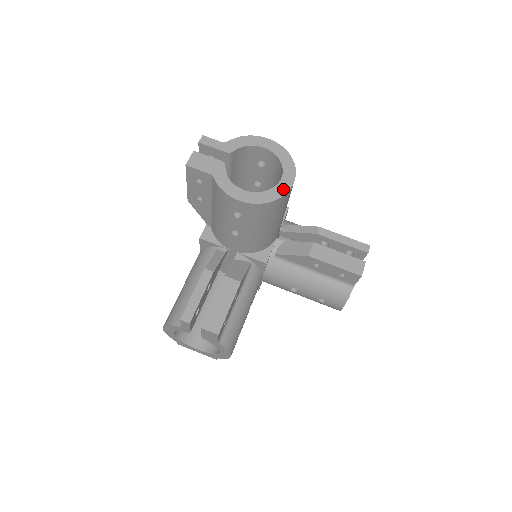
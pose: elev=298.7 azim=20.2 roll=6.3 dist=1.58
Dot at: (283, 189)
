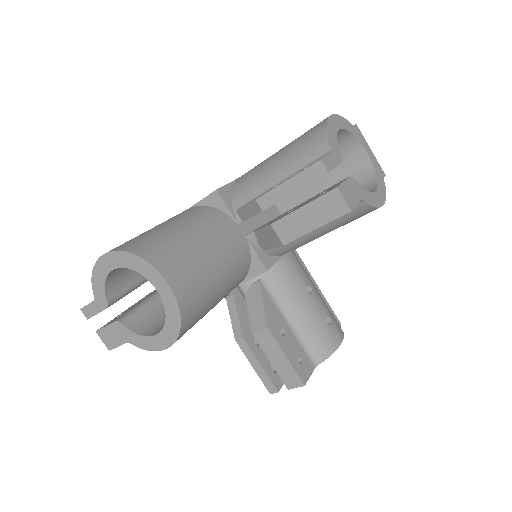
Dot at: (171, 302)
